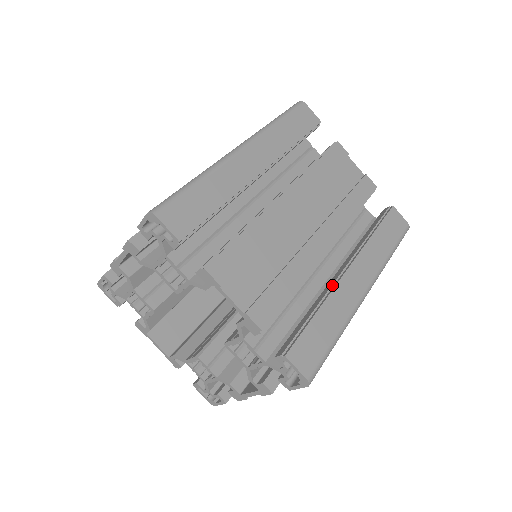
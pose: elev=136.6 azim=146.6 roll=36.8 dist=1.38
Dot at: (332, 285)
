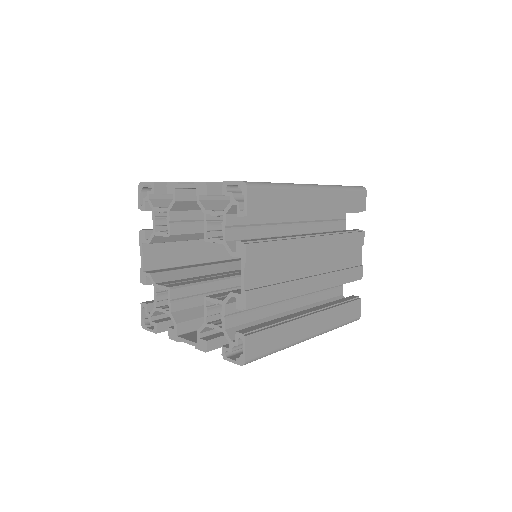
Dot at: occluded
